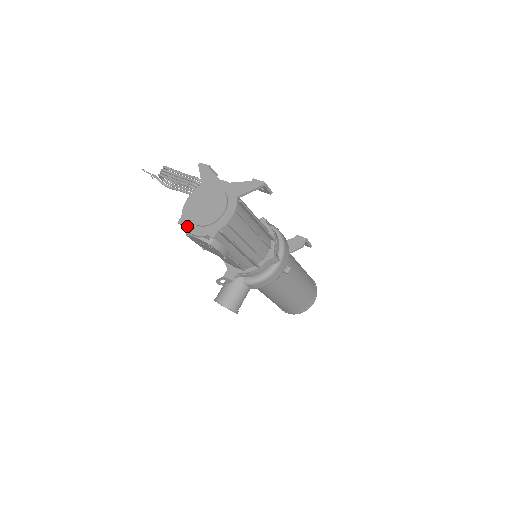
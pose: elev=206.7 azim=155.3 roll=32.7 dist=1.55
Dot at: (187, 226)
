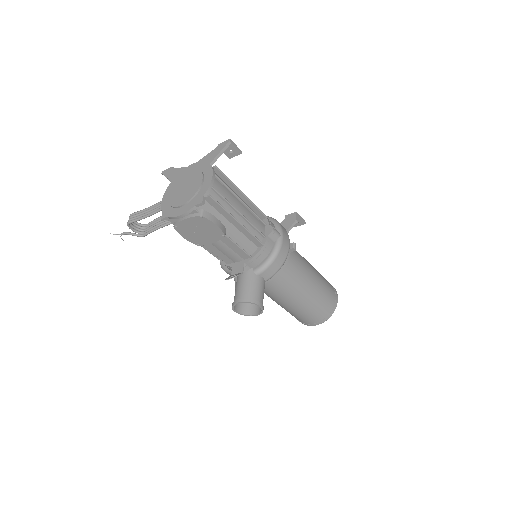
Dot at: (171, 214)
